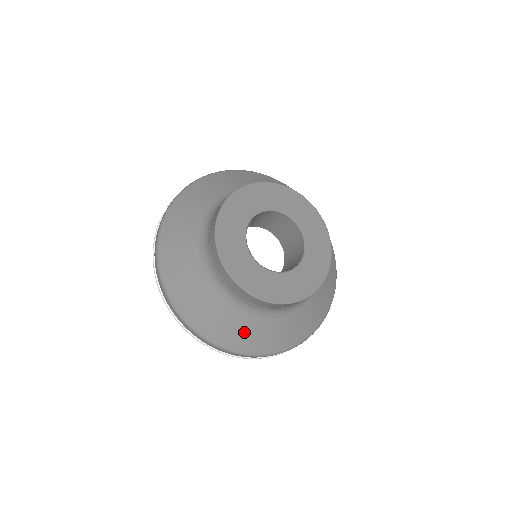
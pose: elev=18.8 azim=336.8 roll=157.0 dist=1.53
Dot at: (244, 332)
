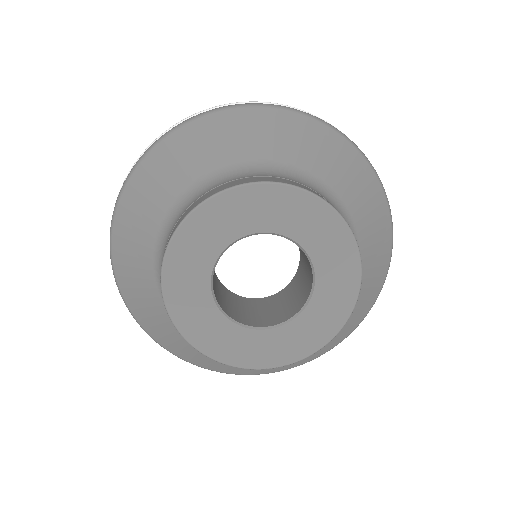
Dot at: occluded
